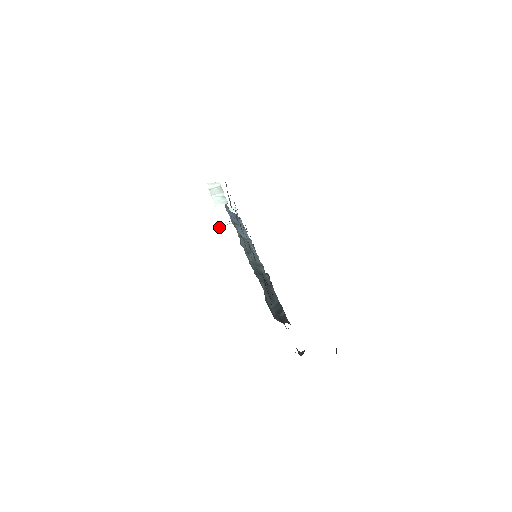
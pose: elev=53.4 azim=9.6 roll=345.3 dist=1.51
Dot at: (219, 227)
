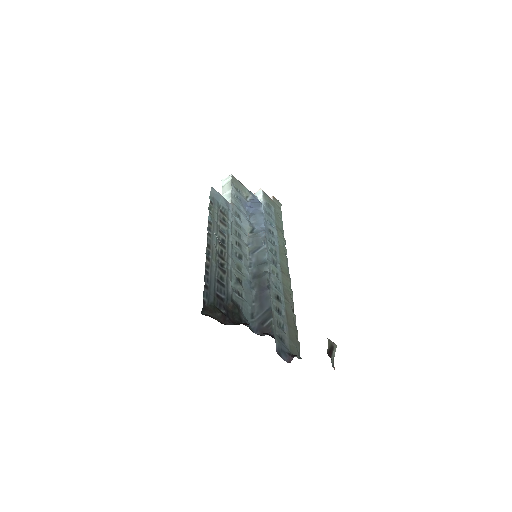
Dot at: occluded
